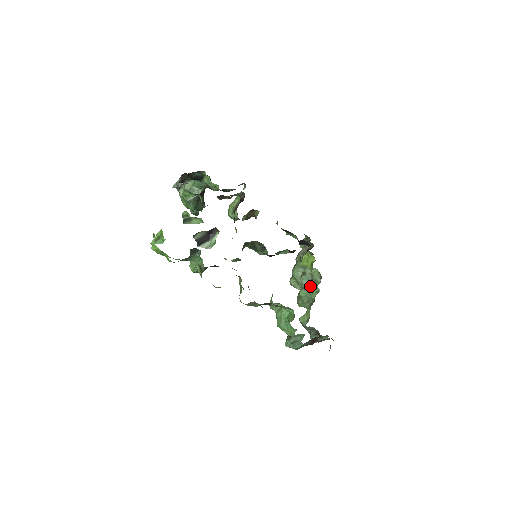
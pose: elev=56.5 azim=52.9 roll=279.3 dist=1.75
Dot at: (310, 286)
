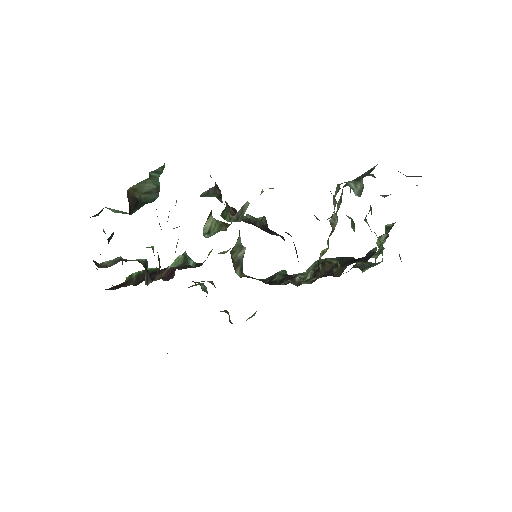
Dot at: (371, 231)
